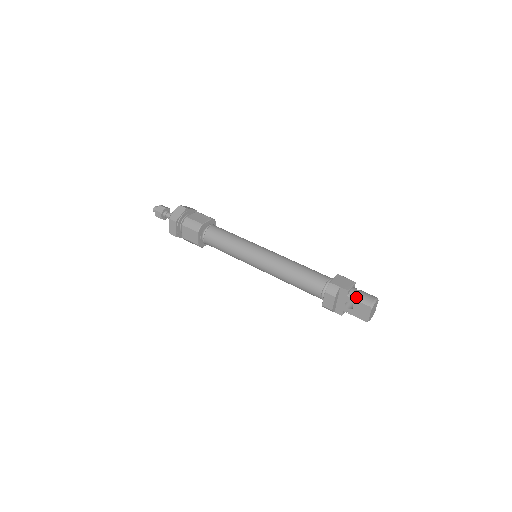
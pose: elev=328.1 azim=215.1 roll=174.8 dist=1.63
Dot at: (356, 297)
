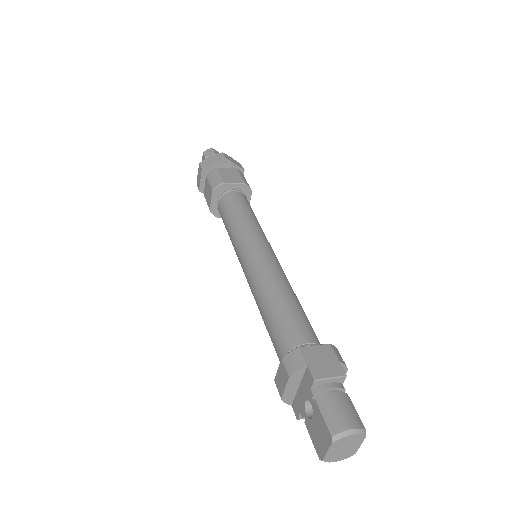
Dot at: (322, 401)
